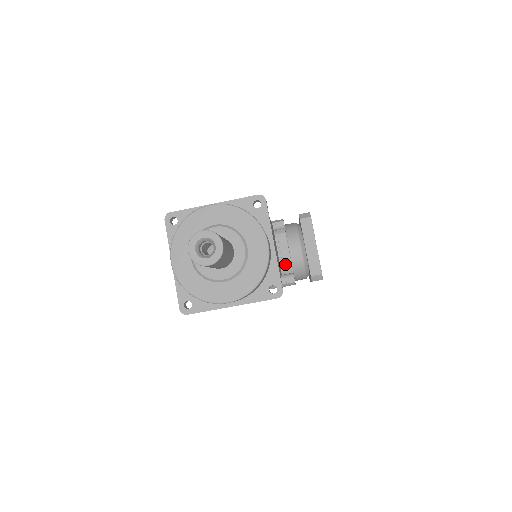
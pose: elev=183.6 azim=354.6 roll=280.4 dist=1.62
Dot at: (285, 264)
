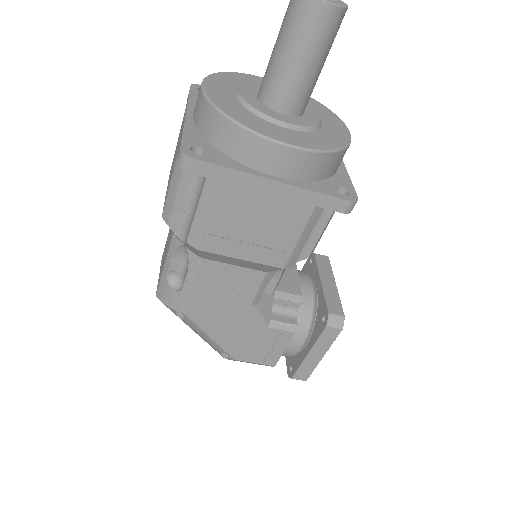
Dot at: (292, 287)
